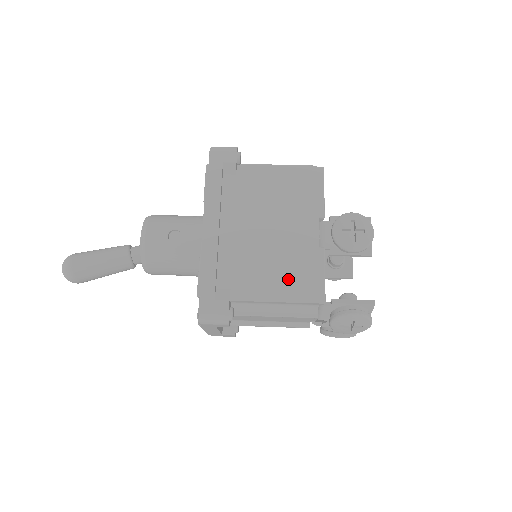
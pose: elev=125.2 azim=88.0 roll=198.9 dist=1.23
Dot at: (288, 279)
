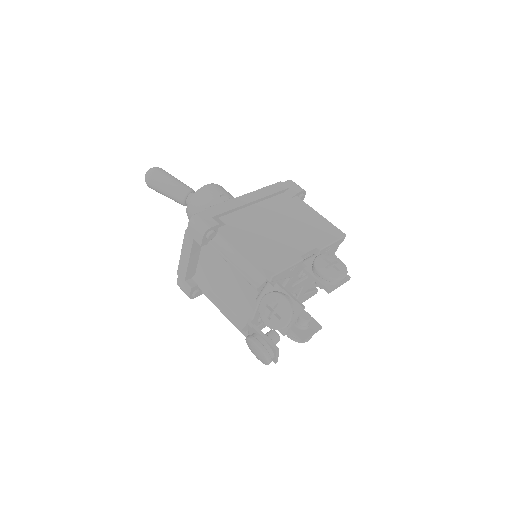
Dot at: (264, 249)
